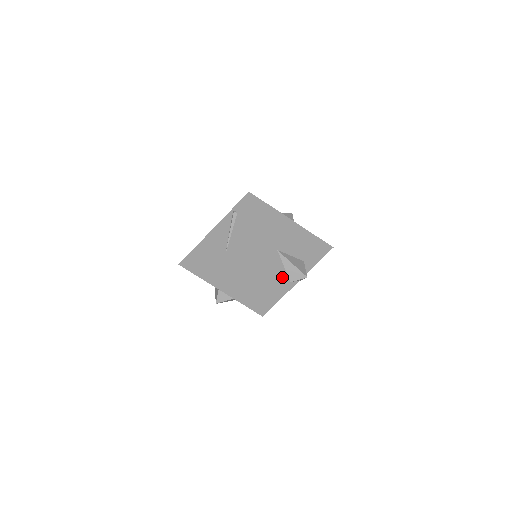
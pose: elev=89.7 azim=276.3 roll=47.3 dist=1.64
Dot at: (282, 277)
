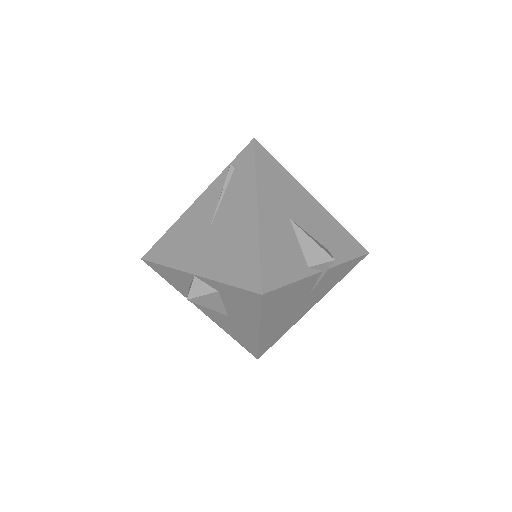
Dot at: (295, 255)
